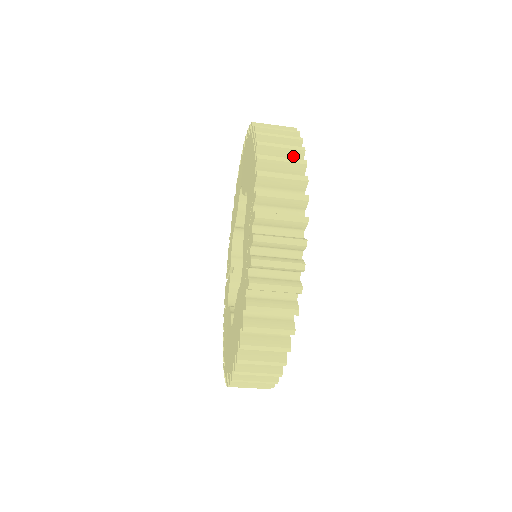
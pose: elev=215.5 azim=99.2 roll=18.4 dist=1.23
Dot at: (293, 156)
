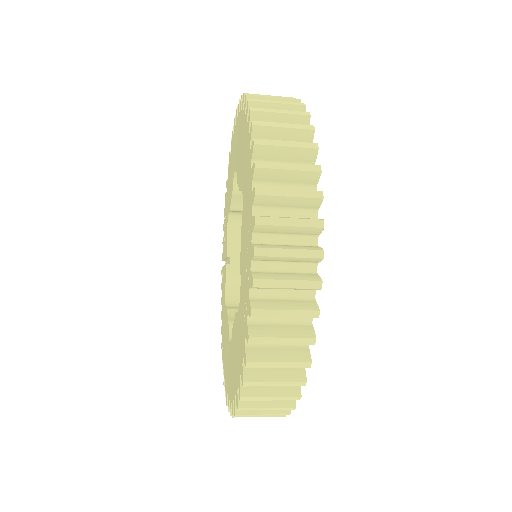
Dot at: (302, 156)
